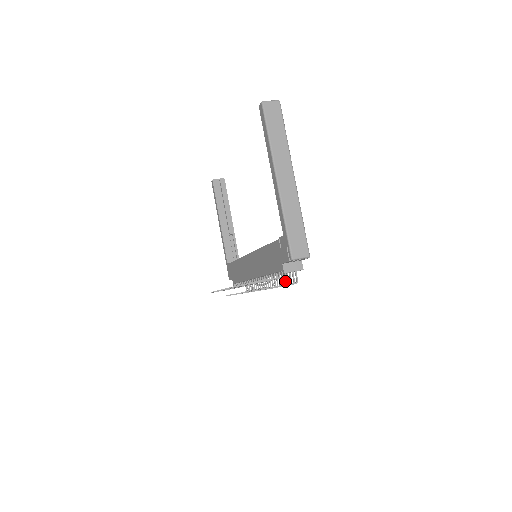
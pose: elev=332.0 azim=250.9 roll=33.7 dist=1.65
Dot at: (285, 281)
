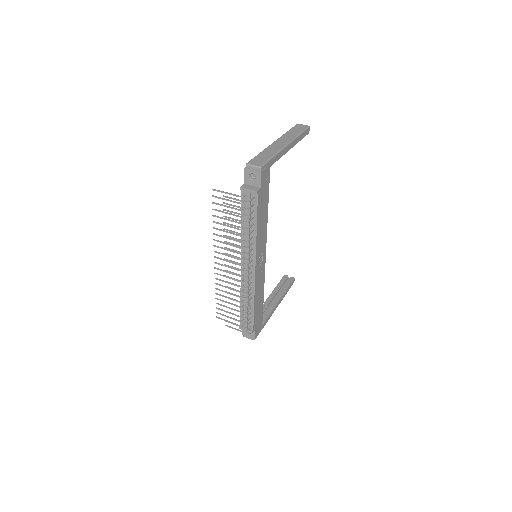
Dot at: (249, 227)
